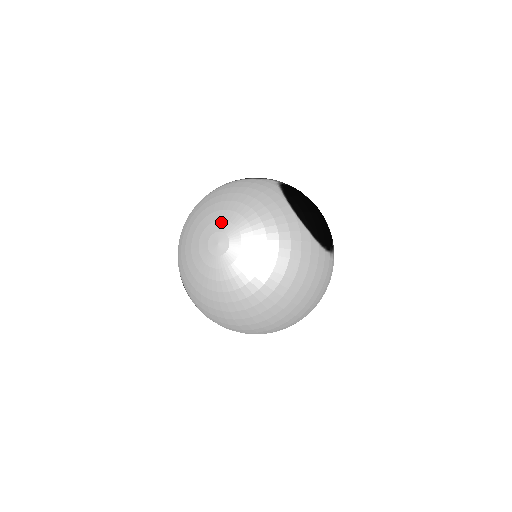
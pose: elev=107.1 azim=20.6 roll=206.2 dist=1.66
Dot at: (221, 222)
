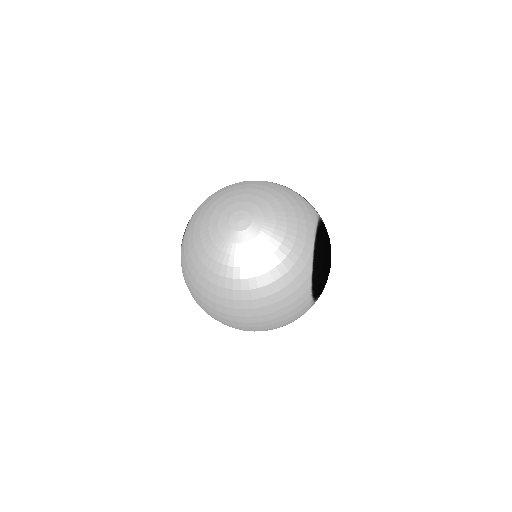
Dot at: (256, 207)
